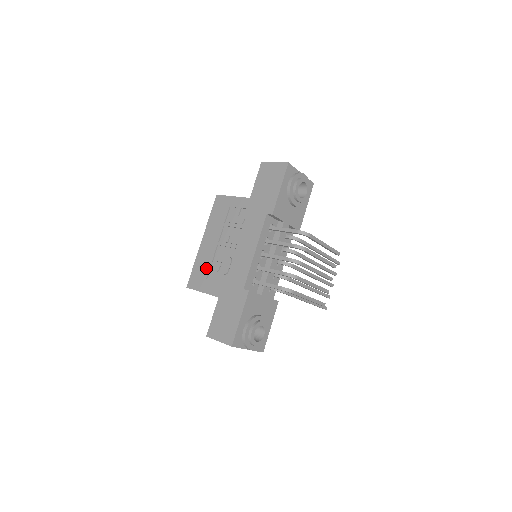
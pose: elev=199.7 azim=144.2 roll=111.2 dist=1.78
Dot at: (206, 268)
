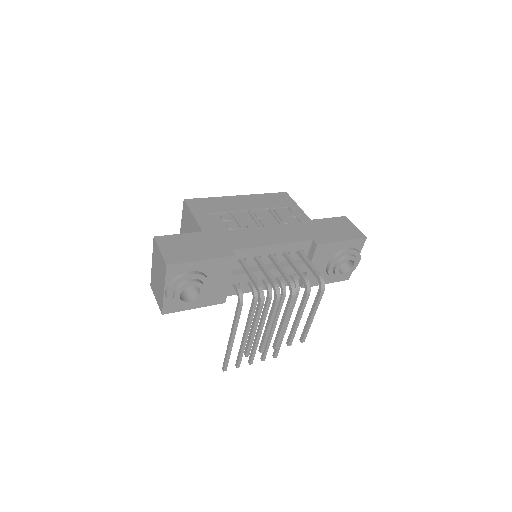
Dot at: (218, 209)
